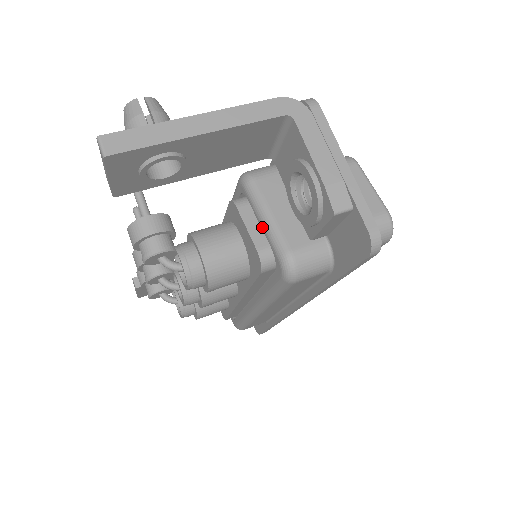
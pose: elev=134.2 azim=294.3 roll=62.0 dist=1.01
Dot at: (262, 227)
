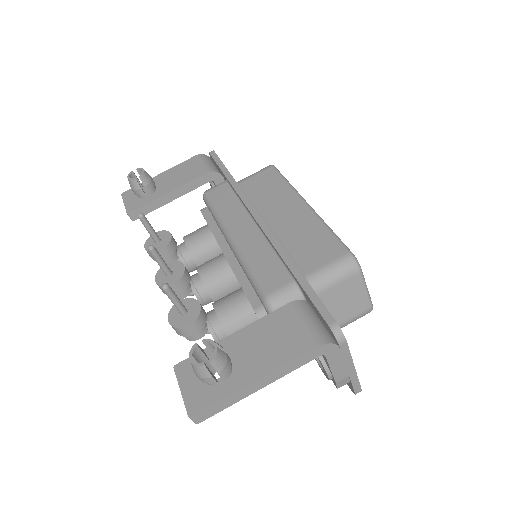
Dot at: occluded
